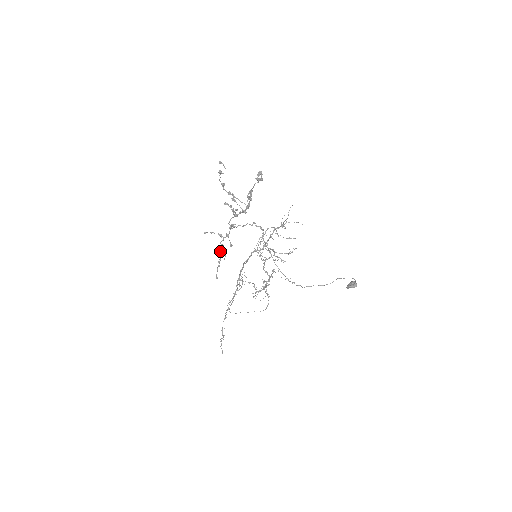
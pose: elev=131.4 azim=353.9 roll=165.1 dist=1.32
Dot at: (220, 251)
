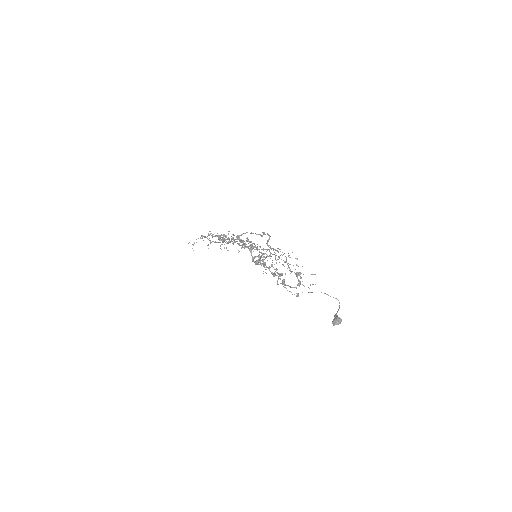
Dot at: (219, 240)
